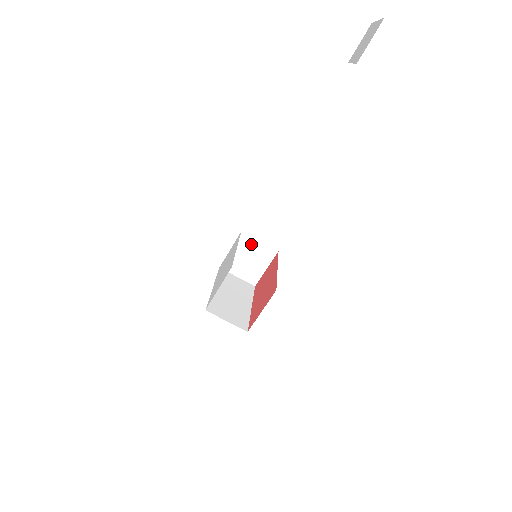
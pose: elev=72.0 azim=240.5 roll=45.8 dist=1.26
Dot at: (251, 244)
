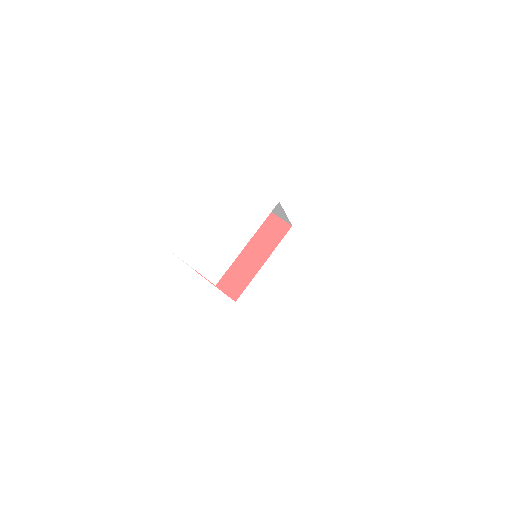
Dot at: (277, 206)
